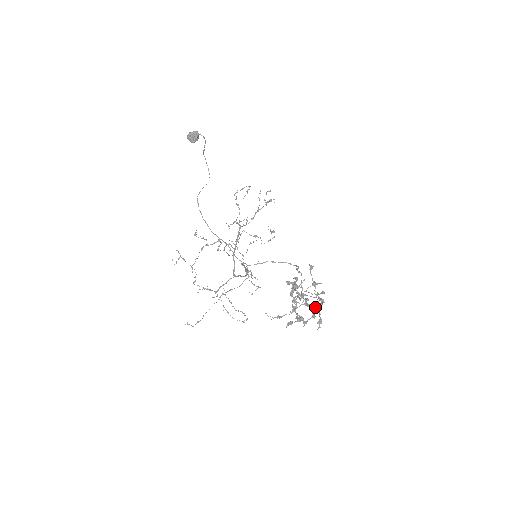
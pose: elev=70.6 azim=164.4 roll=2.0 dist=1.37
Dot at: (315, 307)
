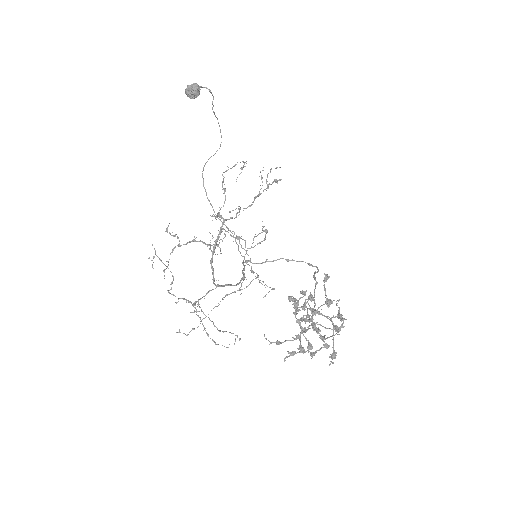
Dot at: (322, 339)
